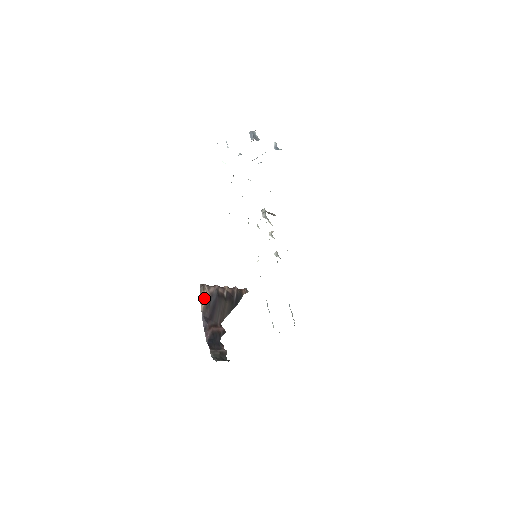
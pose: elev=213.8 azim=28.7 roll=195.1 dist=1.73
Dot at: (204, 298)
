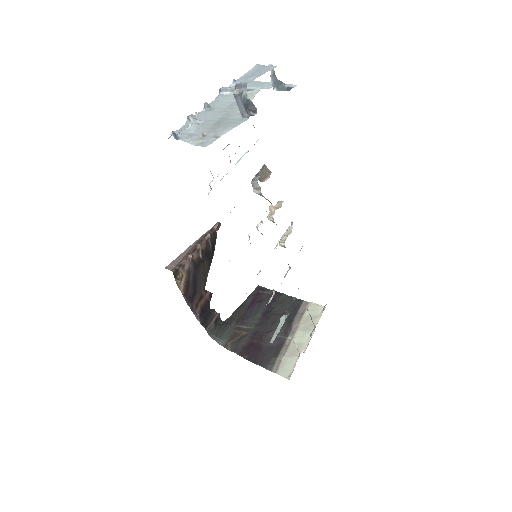
Dot at: (181, 281)
